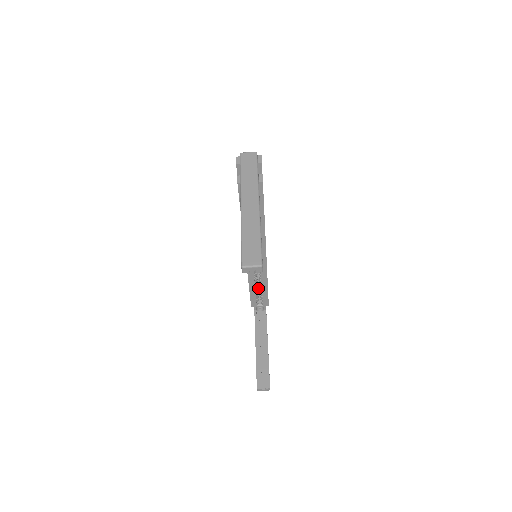
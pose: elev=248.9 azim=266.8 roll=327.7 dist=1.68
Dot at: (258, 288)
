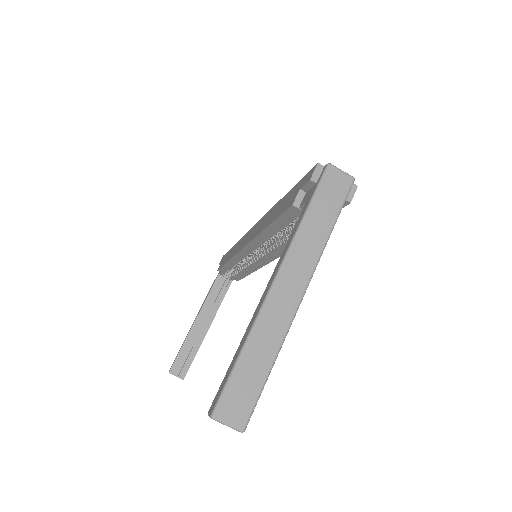
Dot at: occluded
